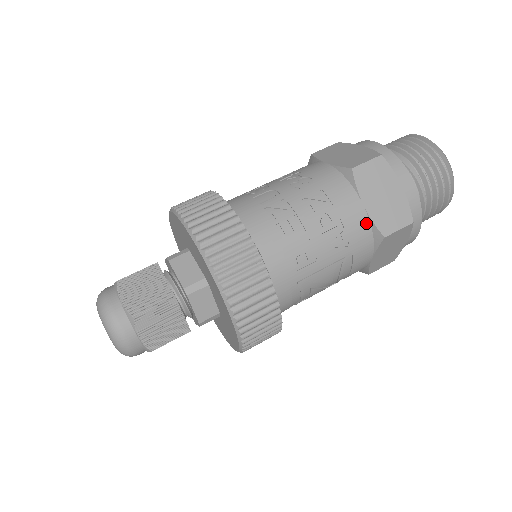
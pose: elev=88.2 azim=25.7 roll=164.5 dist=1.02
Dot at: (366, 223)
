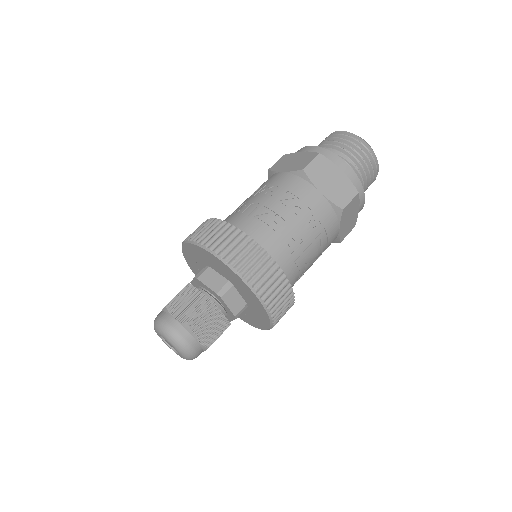
Dot at: (327, 204)
